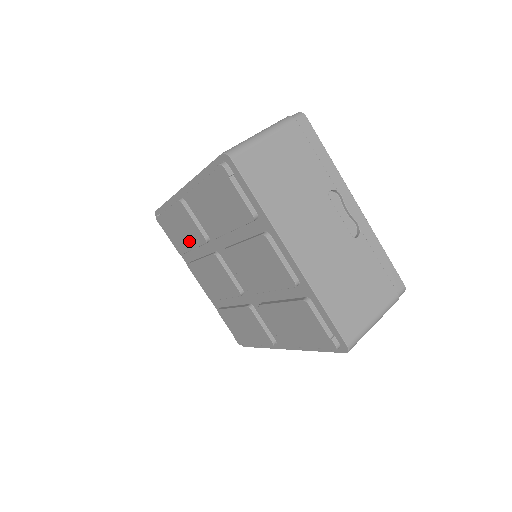
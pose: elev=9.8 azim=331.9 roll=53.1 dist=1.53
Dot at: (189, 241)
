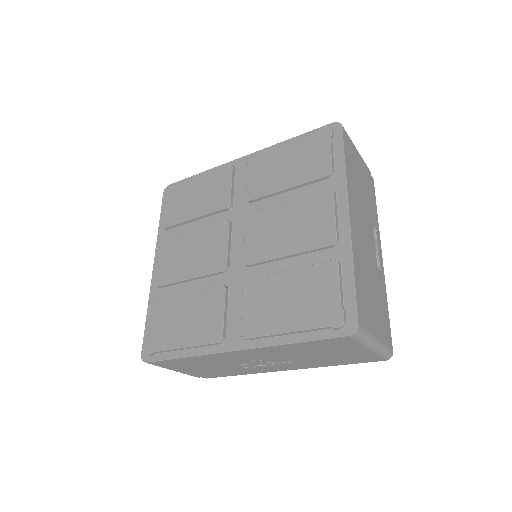
Dot at: (199, 208)
